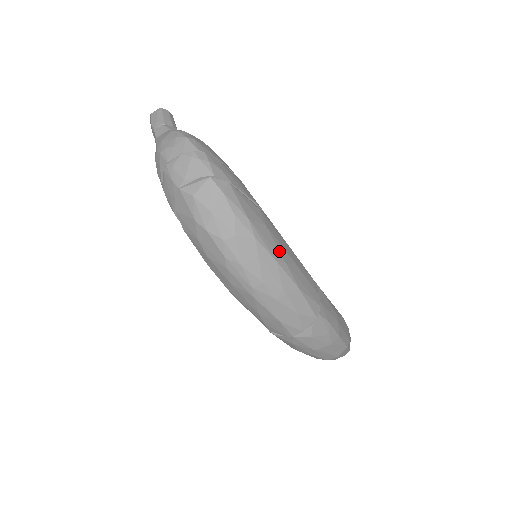
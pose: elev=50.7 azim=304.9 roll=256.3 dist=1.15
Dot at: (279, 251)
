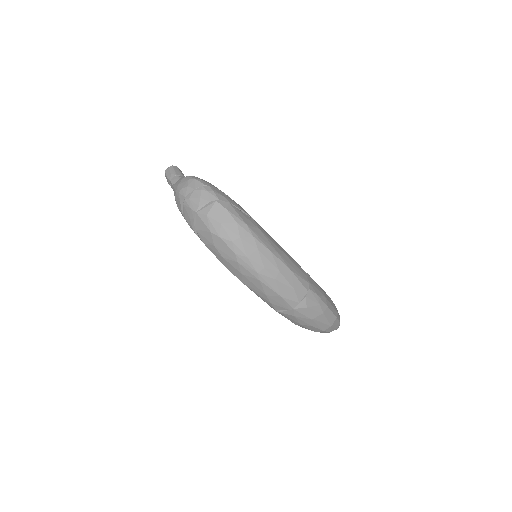
Dot at: (272, 245)
